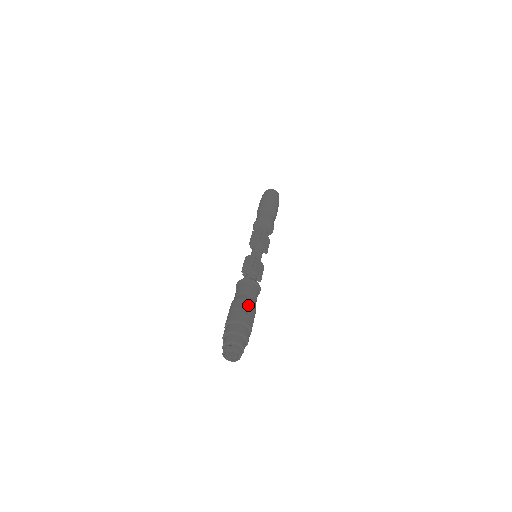
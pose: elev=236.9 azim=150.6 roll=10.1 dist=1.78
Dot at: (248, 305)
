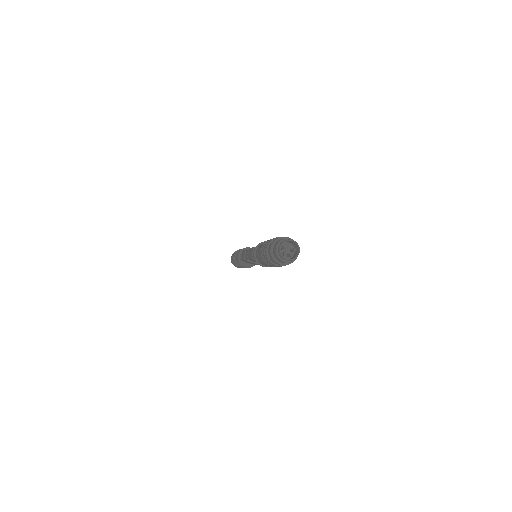
Dot at: occluded
